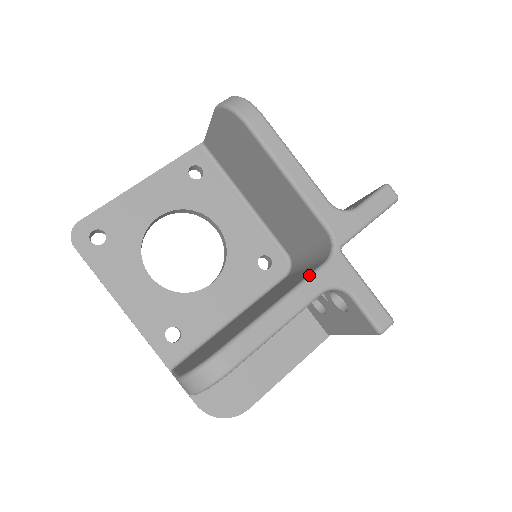
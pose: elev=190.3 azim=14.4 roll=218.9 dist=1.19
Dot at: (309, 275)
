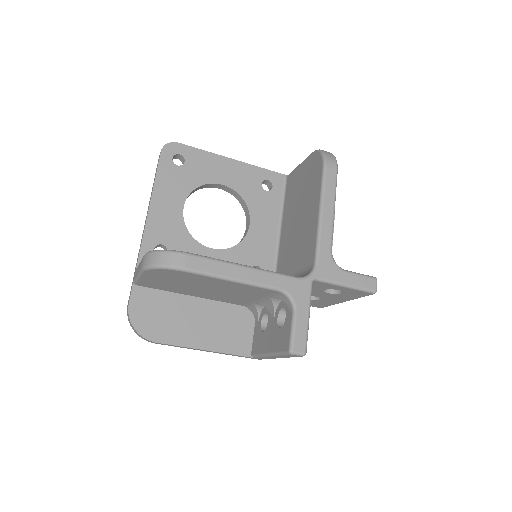
Dot at: (281, 273)
